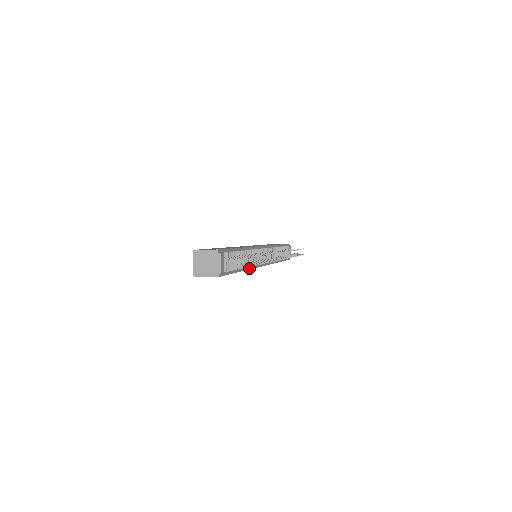
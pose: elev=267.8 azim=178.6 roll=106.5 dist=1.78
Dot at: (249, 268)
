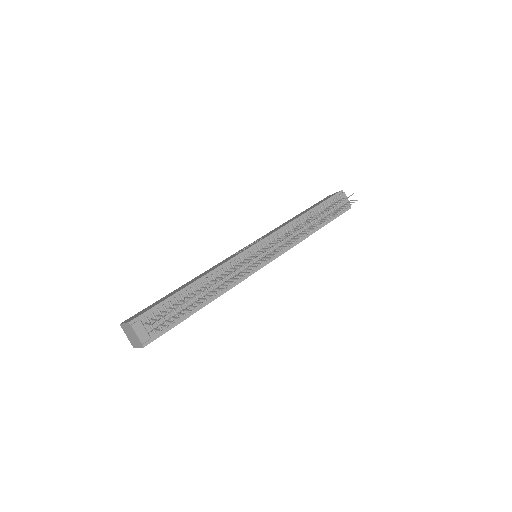
Dot at: (223, 292)
